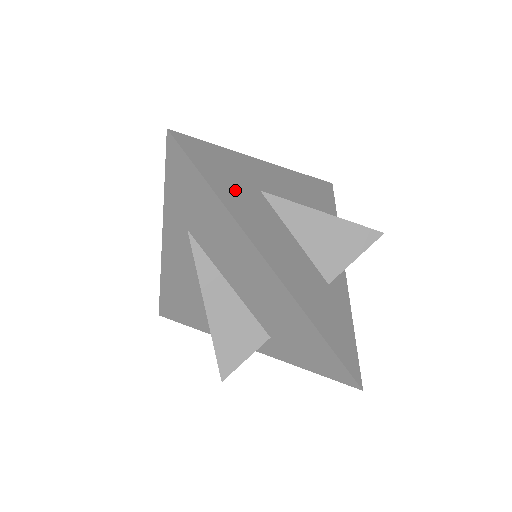
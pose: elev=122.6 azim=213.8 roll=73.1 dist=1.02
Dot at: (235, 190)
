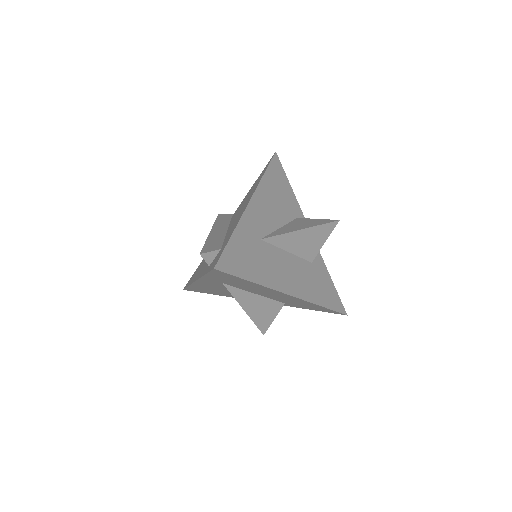
Dot at: (255, 262)
